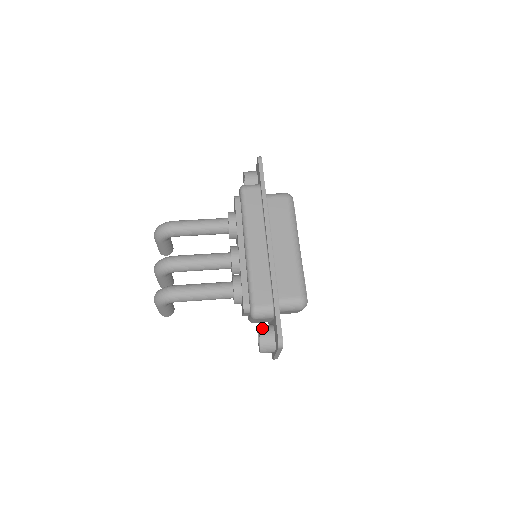
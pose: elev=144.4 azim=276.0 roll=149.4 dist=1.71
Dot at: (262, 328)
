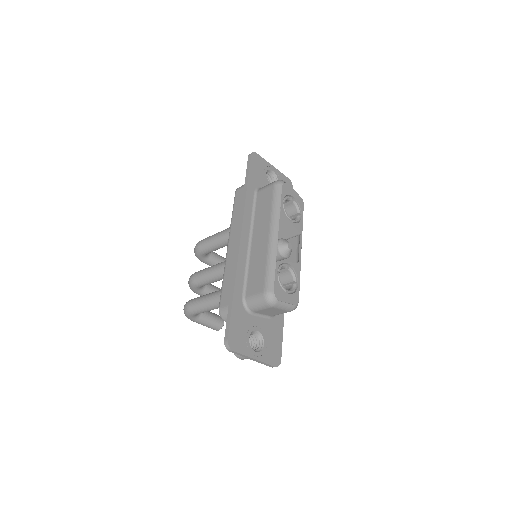
Dot at: occluded
